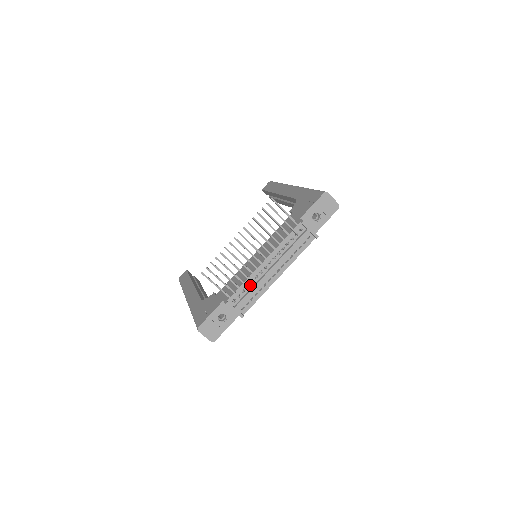
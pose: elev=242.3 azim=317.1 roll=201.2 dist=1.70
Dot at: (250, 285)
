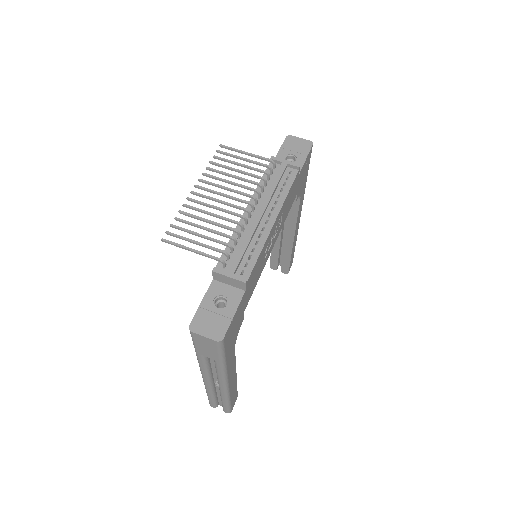
Dot at: (239, 242)
